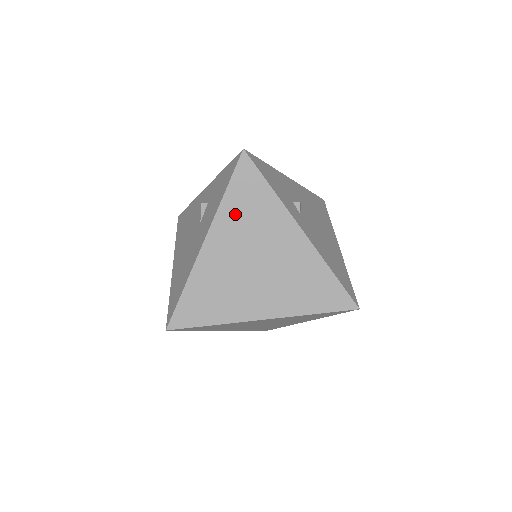
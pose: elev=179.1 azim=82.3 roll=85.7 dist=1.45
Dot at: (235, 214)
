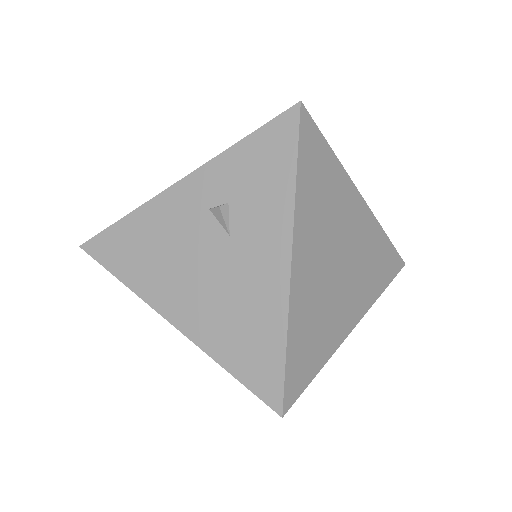
Dot at: (311, 203)
